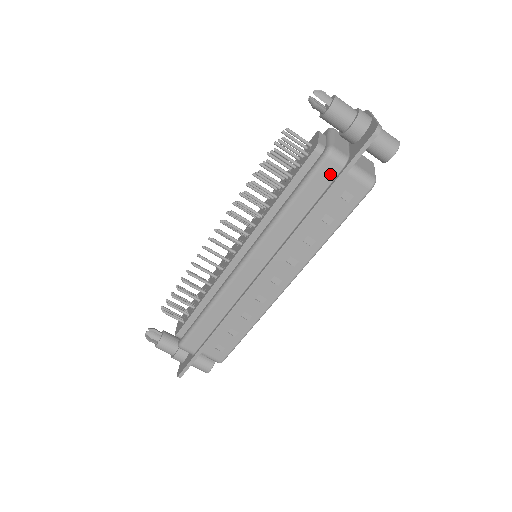
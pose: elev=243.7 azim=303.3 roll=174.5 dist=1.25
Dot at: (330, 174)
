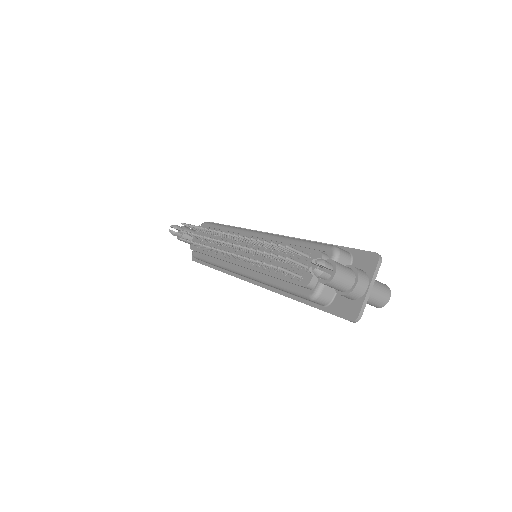
Dot at: occluded
